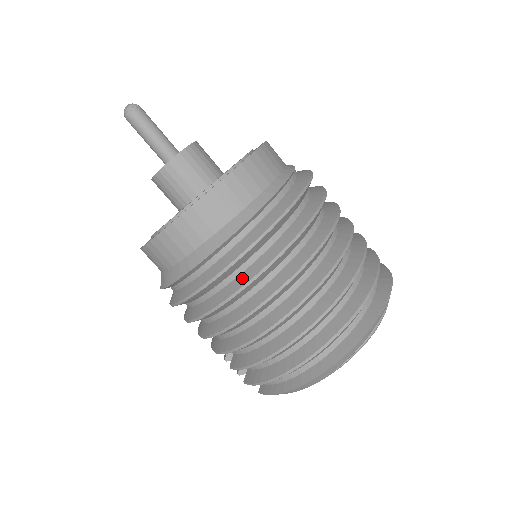
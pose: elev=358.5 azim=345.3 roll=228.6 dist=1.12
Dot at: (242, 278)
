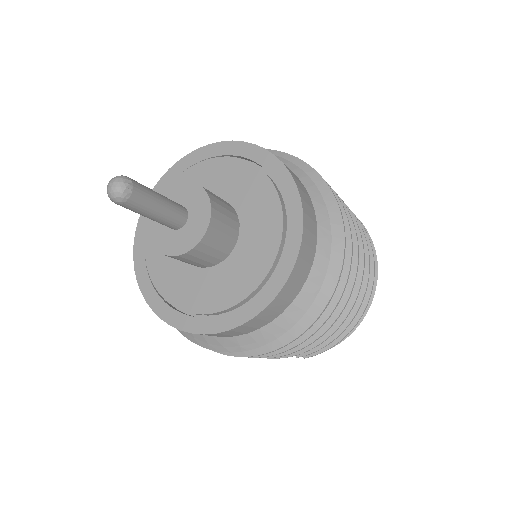
Dot at: occluded
